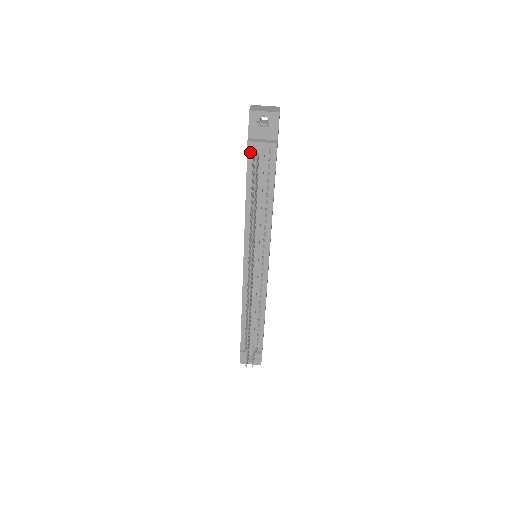
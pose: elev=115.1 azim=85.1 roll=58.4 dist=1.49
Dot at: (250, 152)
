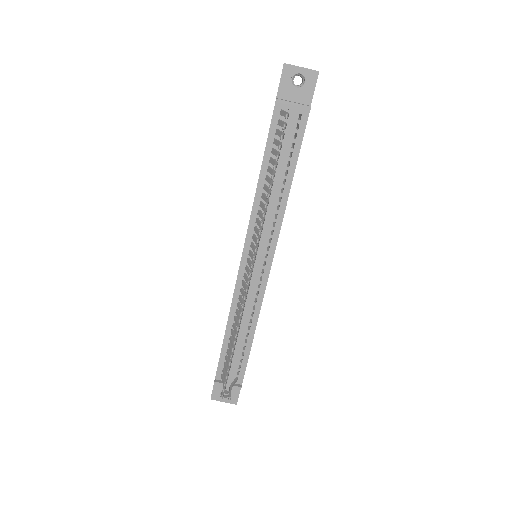
Dot at: (276, 114)
